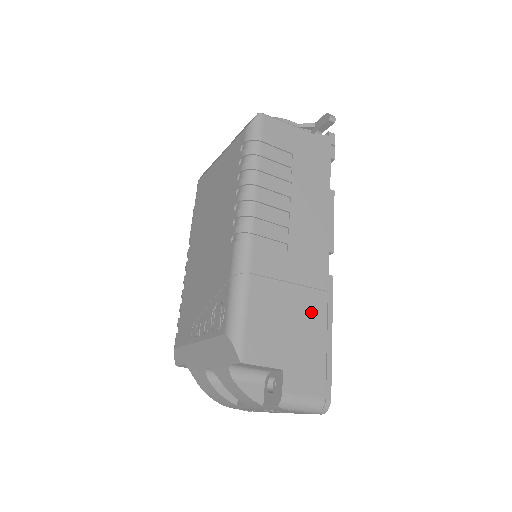
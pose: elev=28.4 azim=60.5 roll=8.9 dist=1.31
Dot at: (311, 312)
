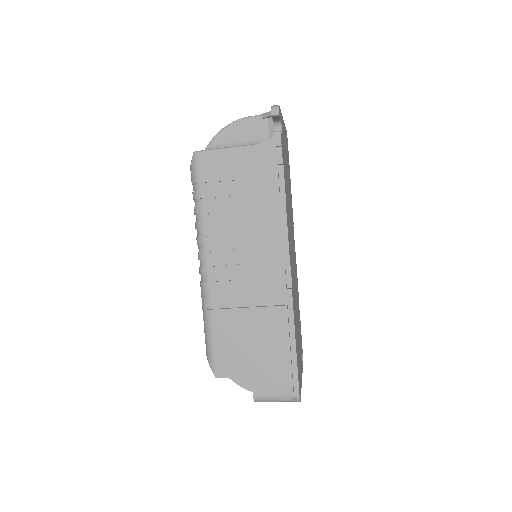
Dot at: (272, 327)
